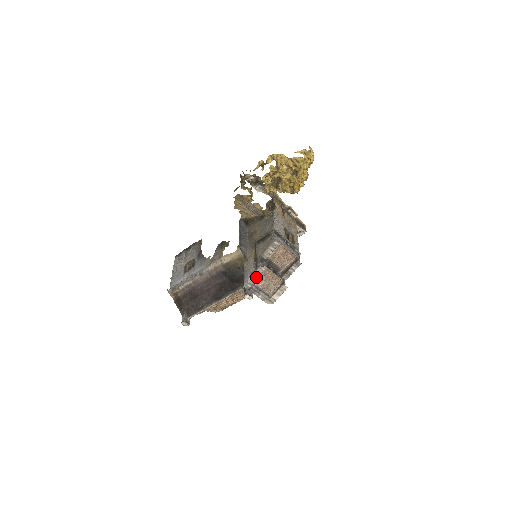
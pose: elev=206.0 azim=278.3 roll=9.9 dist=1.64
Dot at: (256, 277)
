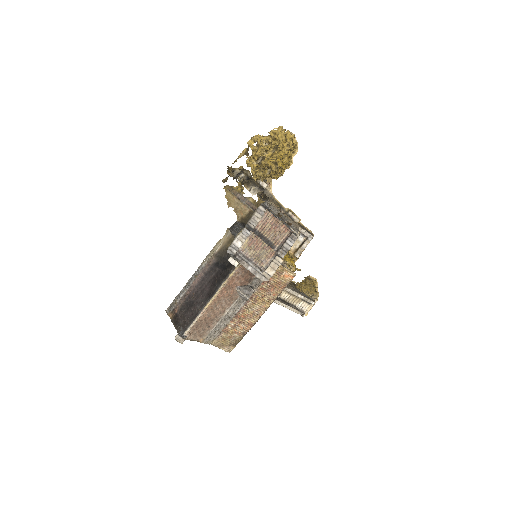
Dot at: (241, 241)
